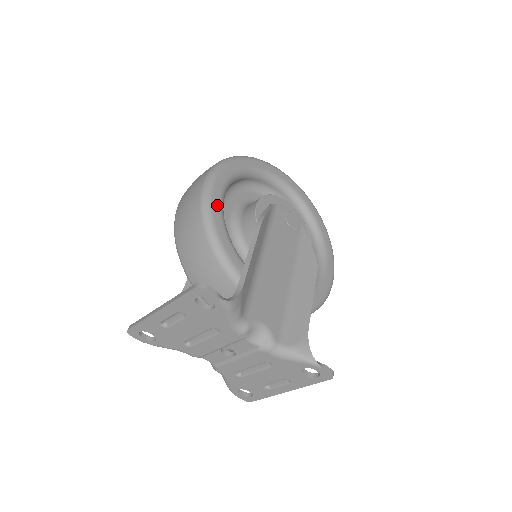
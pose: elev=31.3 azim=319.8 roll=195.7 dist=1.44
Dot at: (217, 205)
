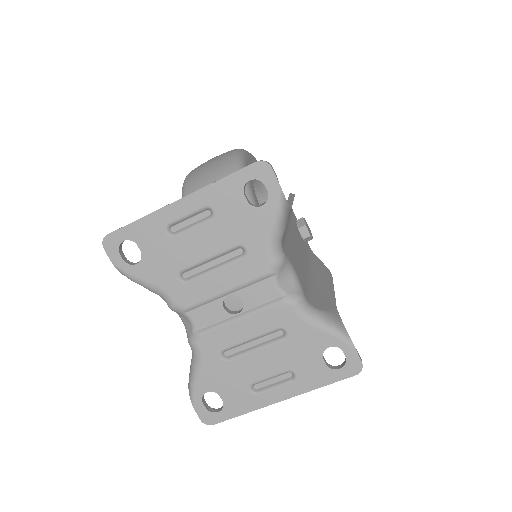
Dot at: occluded
